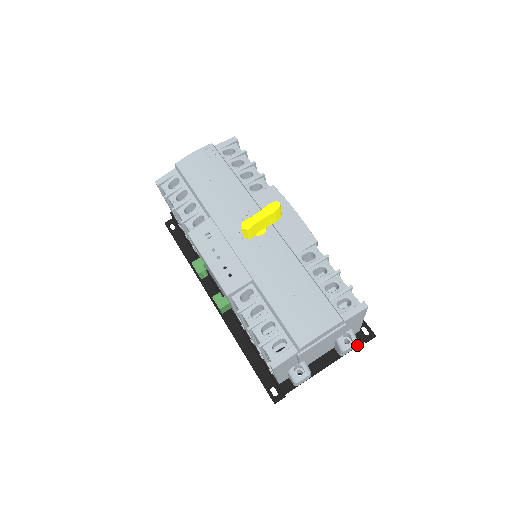
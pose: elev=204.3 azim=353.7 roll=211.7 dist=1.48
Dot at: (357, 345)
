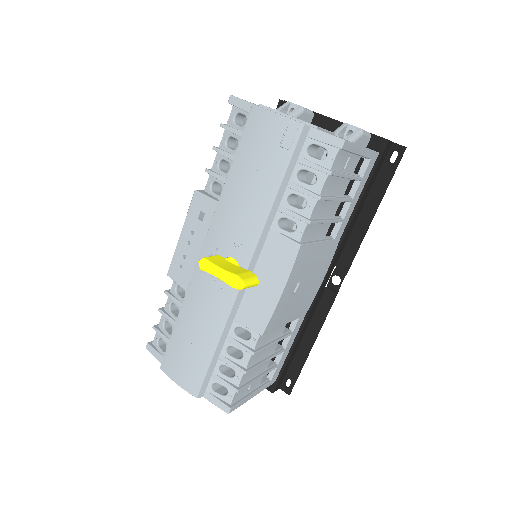
Dot at: occluded
